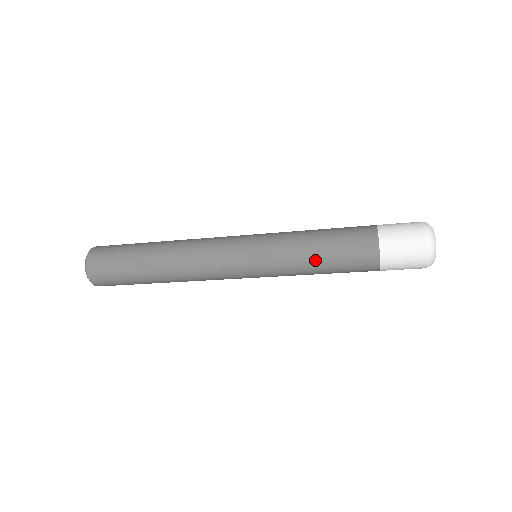
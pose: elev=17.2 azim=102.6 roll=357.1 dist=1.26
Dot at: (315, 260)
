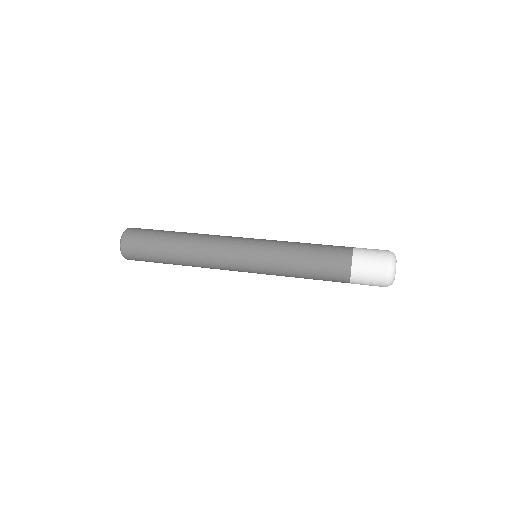
Dot at: occluded
